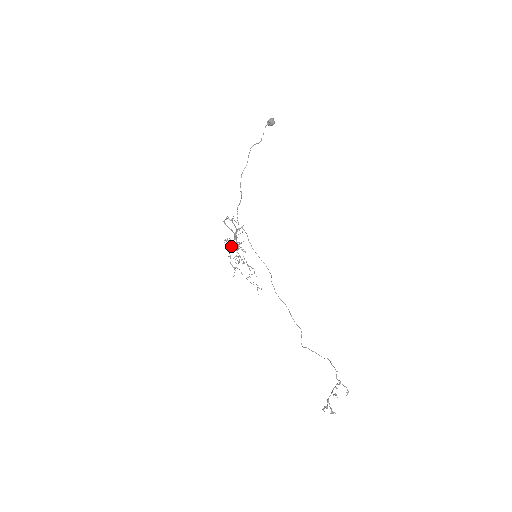
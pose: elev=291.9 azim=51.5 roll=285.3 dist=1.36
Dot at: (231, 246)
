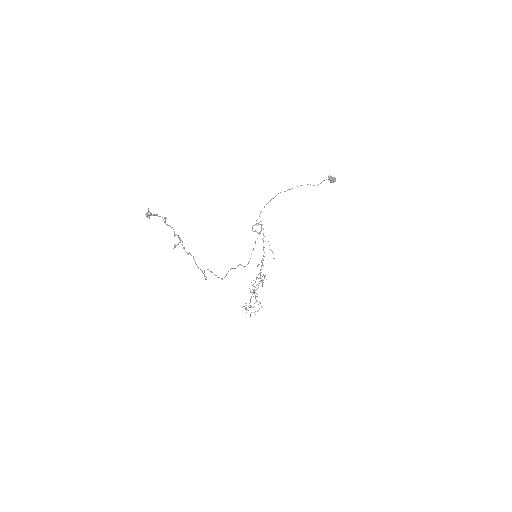
Dot at: occluded
